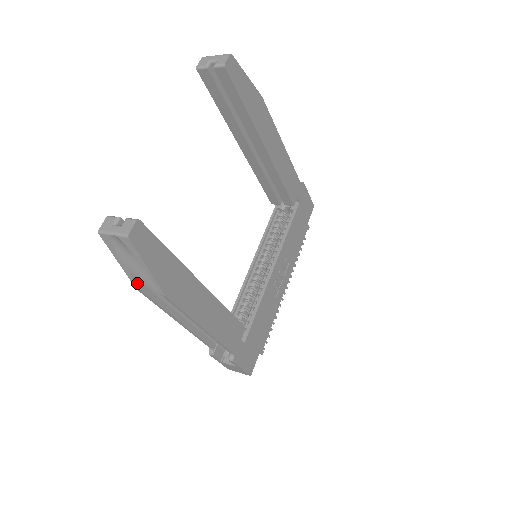
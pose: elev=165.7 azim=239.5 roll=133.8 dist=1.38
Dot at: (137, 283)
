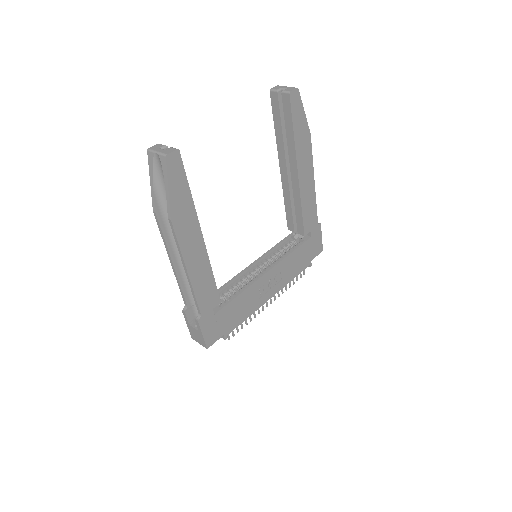
Dot at: (156, 205)
